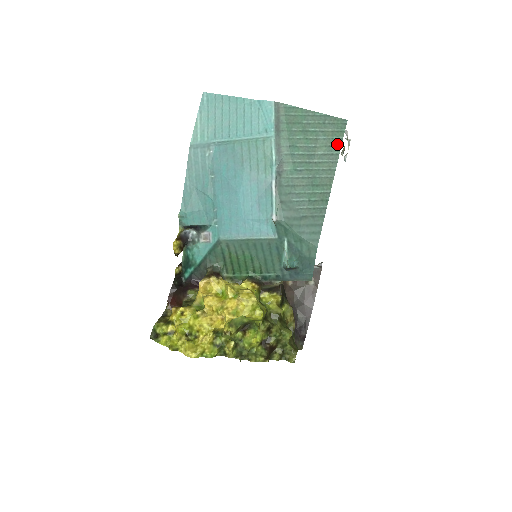
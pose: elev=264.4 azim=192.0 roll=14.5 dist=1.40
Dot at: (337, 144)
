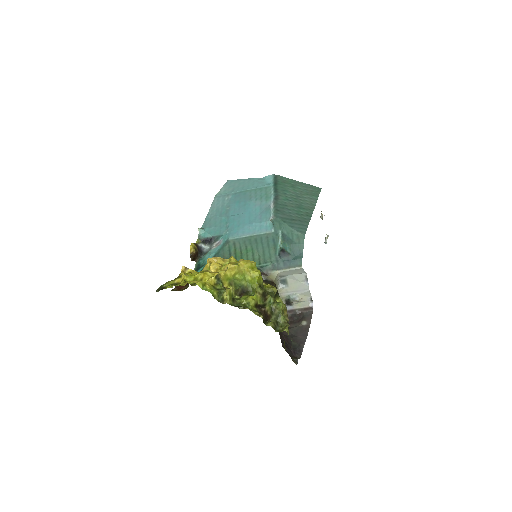
Dot at: (316, 195)
